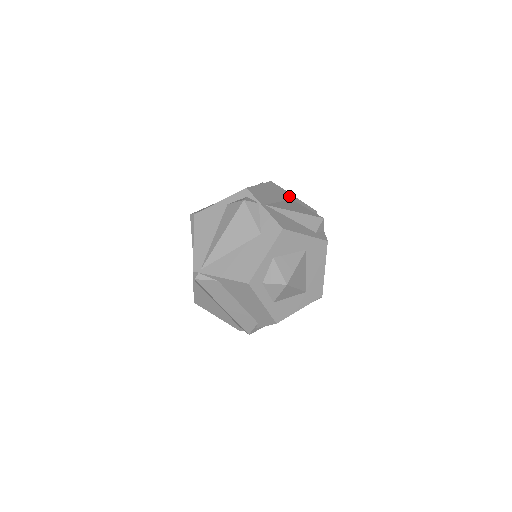
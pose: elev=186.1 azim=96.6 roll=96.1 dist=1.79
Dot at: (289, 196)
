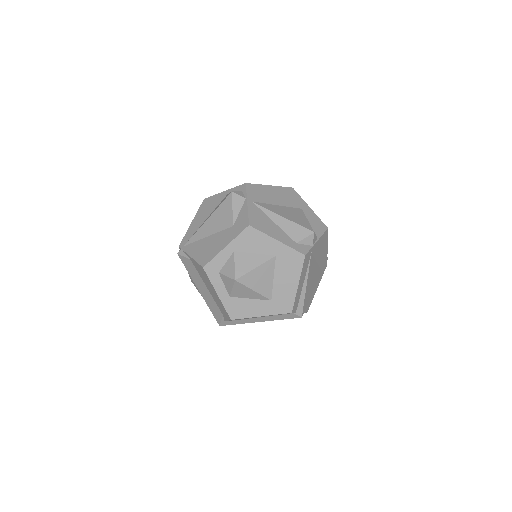
Dot at: (302, 205)
